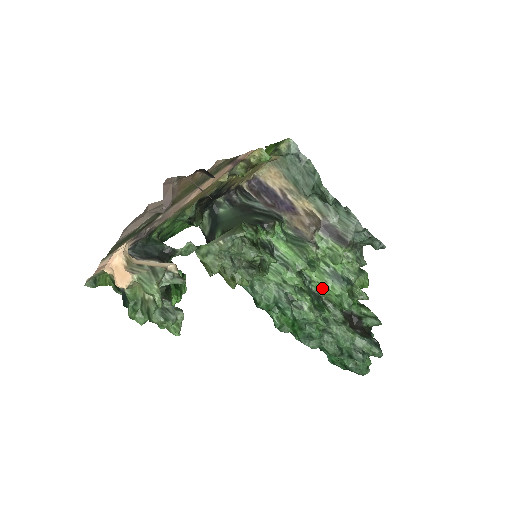
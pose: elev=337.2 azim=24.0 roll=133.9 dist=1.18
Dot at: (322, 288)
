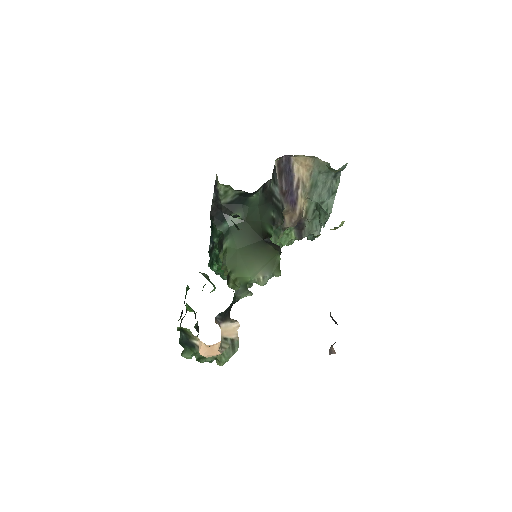
Dot at: occluded
